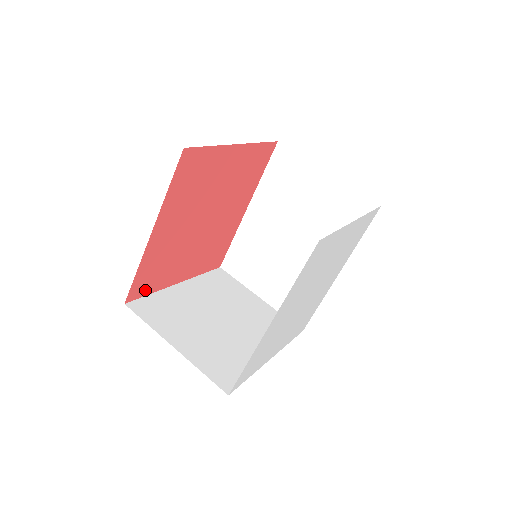
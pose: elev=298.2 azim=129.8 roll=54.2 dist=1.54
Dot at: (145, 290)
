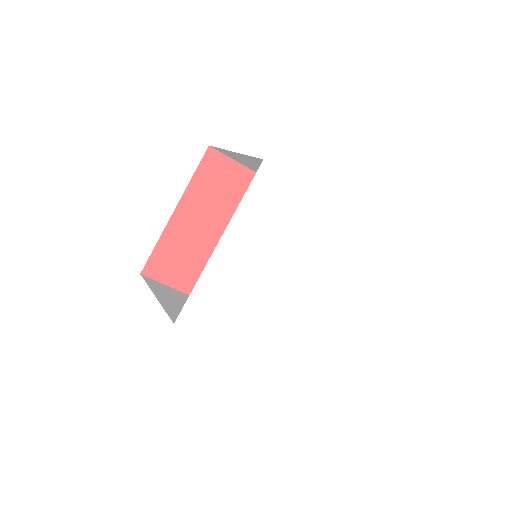
Dot at: (163, 276)
